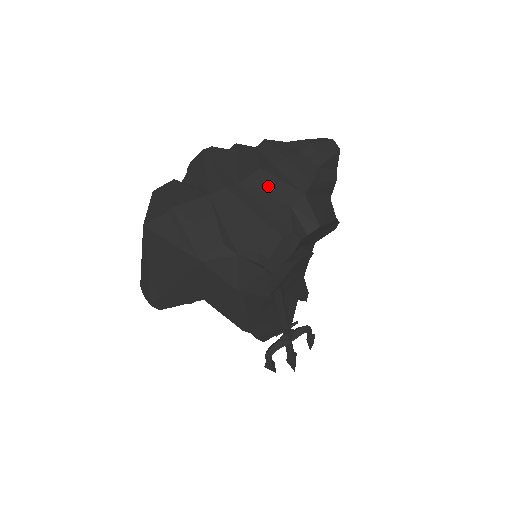
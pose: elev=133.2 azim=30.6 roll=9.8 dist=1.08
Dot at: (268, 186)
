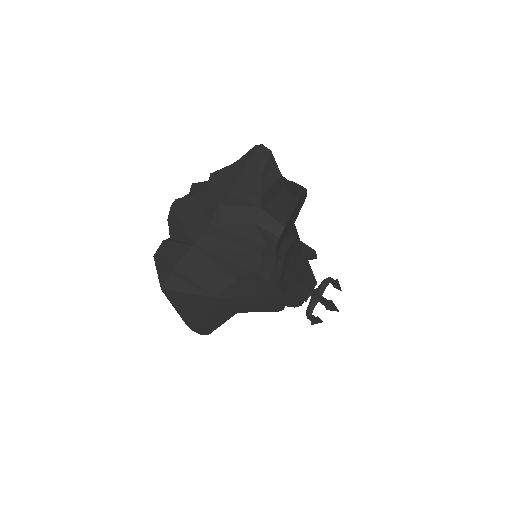
Dot at: (231, 216)
